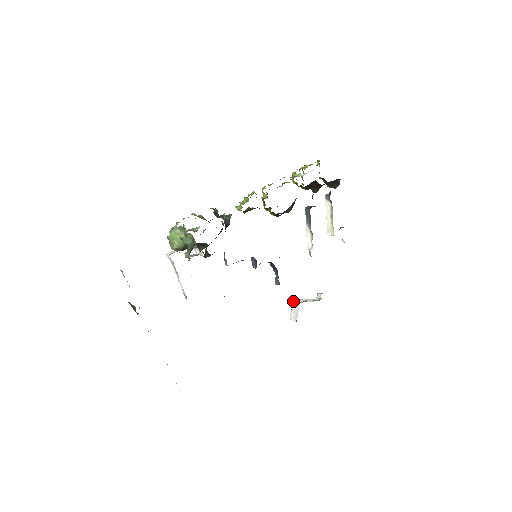
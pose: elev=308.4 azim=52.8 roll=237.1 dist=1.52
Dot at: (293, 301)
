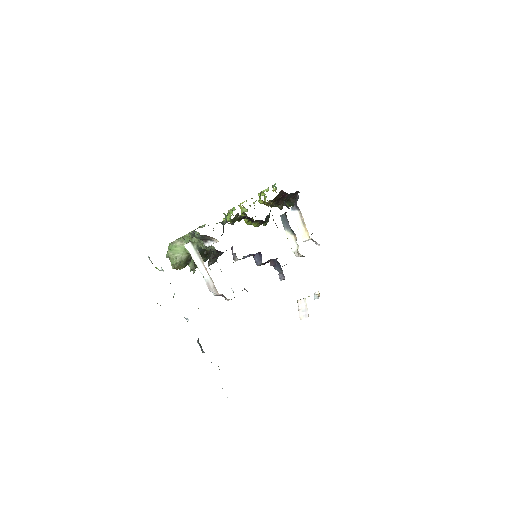
Dot at: (297, 301)
